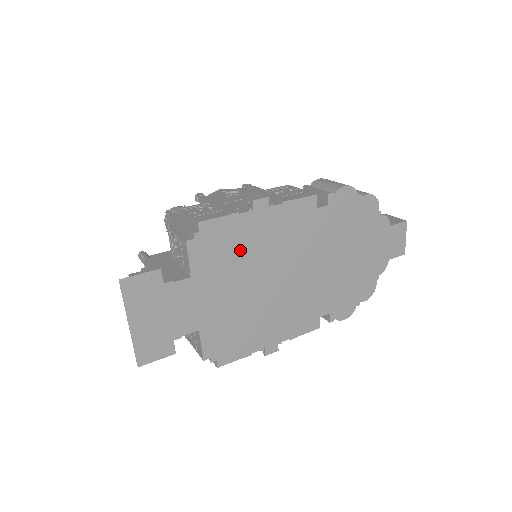
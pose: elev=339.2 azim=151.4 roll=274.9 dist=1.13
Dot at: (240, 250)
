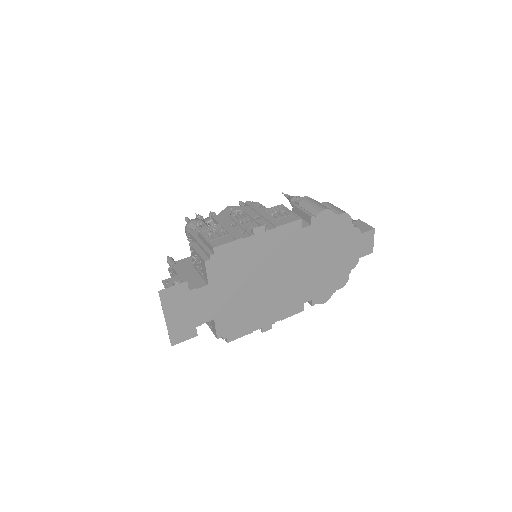
Dot at: (244, 263)
